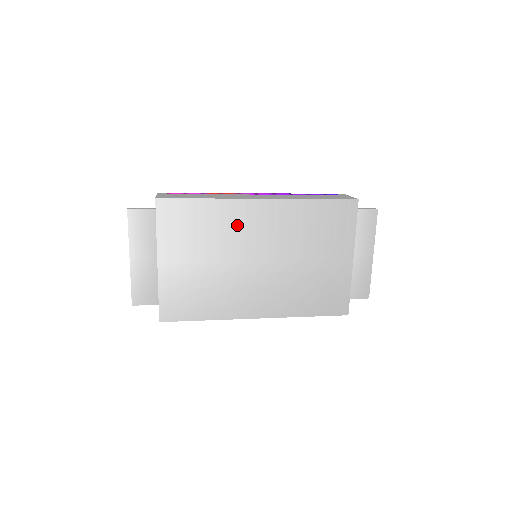
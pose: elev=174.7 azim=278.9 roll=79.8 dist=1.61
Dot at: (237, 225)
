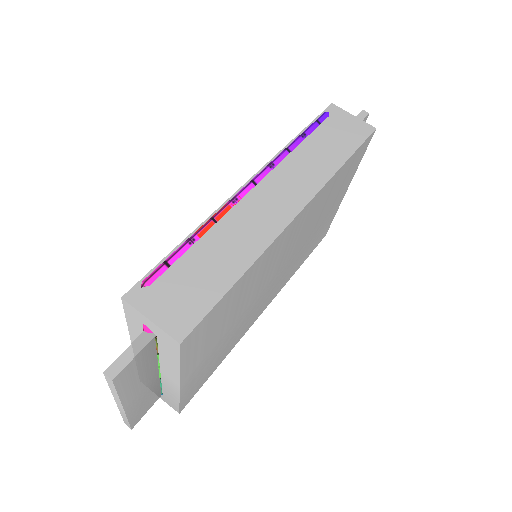
Dot at: (268, 264)
